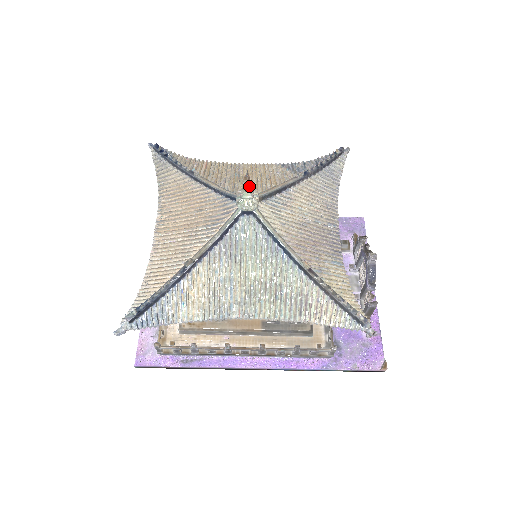
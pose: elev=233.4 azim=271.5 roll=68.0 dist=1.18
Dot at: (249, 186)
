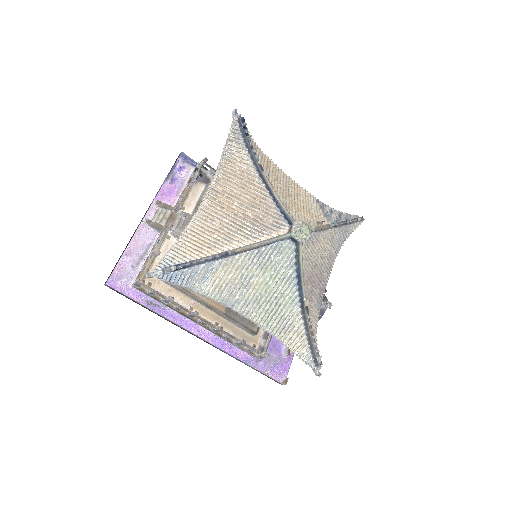
Dot at: (315, 228)
